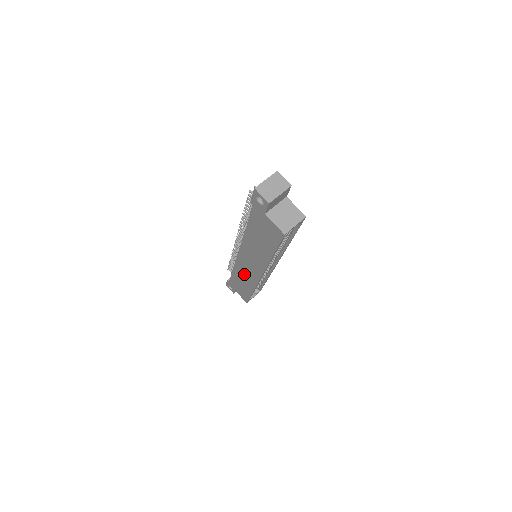
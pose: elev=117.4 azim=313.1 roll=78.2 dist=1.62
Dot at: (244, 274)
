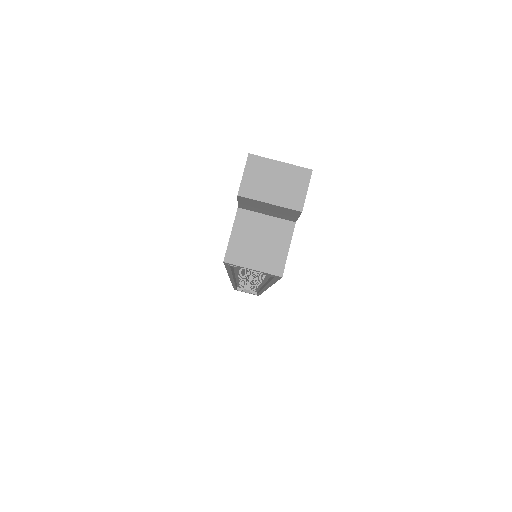
Dot at: occluded
